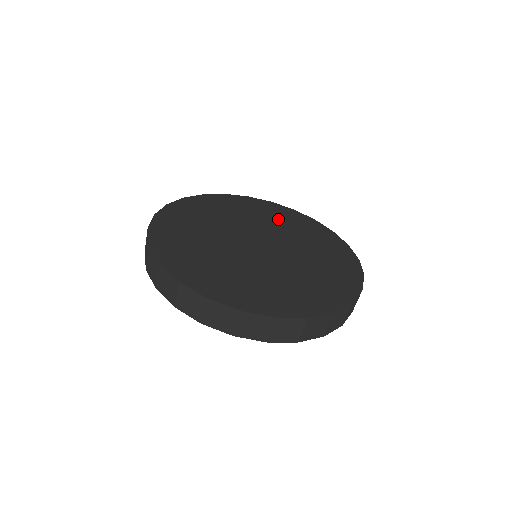
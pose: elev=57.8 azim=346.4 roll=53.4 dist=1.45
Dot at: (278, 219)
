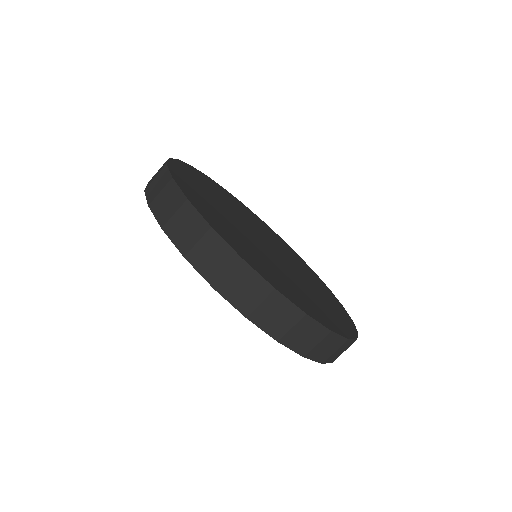
Dot at: (297, 260)
